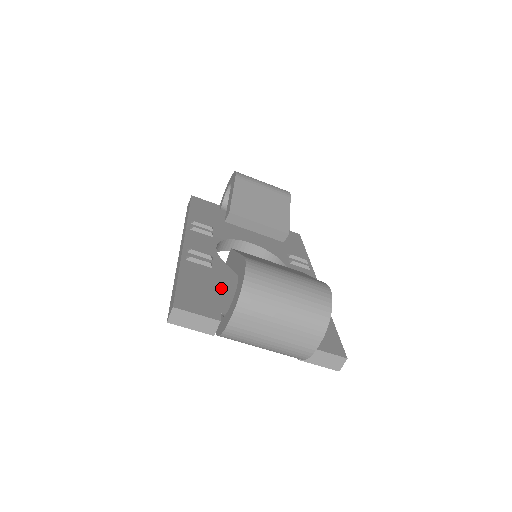
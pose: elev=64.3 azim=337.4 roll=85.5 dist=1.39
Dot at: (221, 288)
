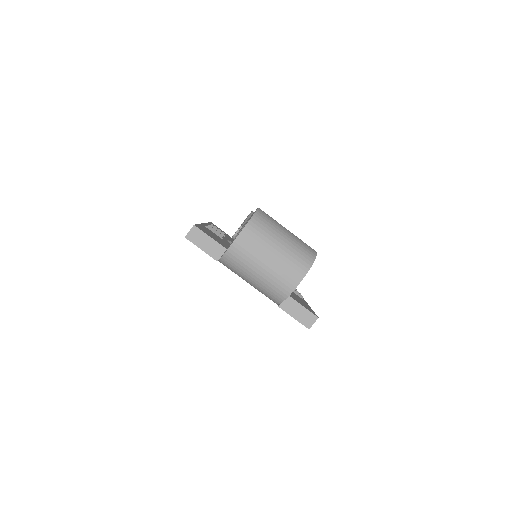
Dot at: (228, 246)
